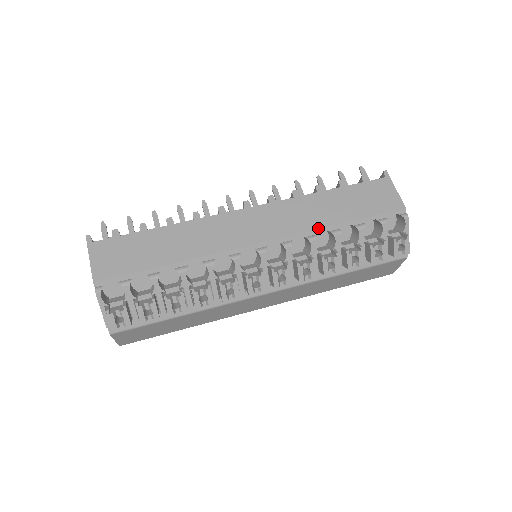
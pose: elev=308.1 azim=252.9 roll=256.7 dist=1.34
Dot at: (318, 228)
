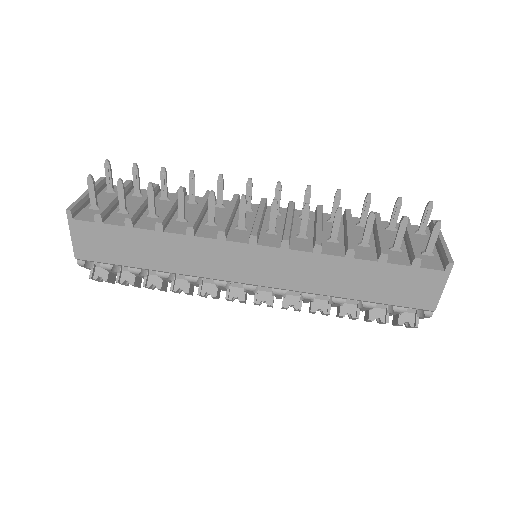
Dot at: (320, 294)
